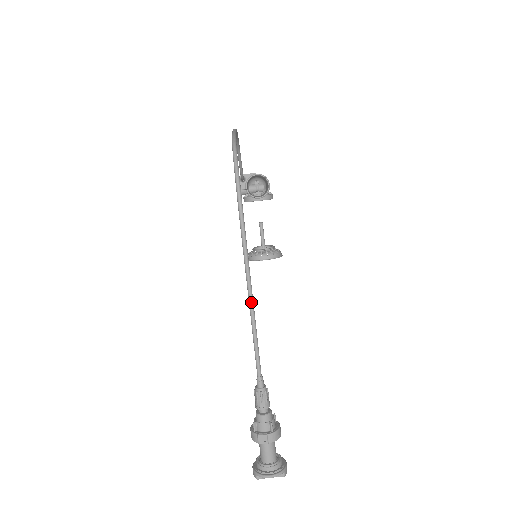
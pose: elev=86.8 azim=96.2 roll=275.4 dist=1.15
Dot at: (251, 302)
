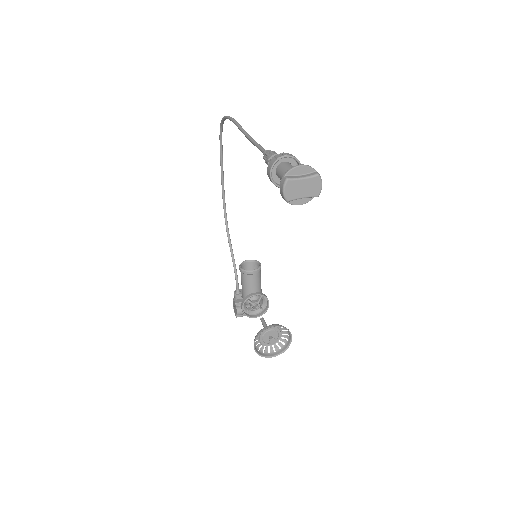
Dot at: (246, 133)
